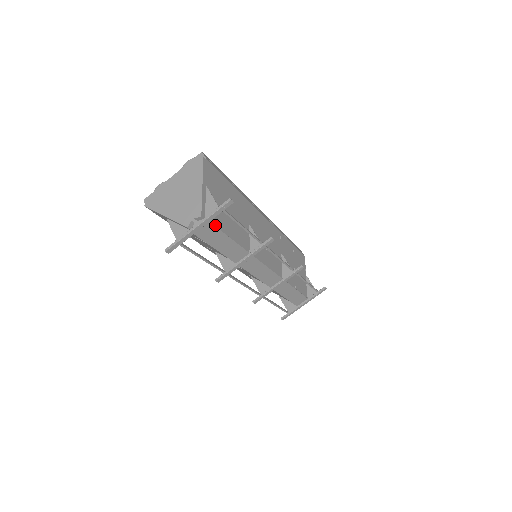
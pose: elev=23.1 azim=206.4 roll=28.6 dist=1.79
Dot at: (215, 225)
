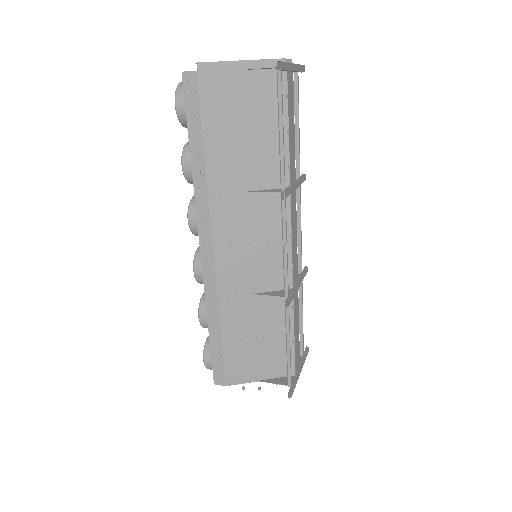
Dot at: occluded
